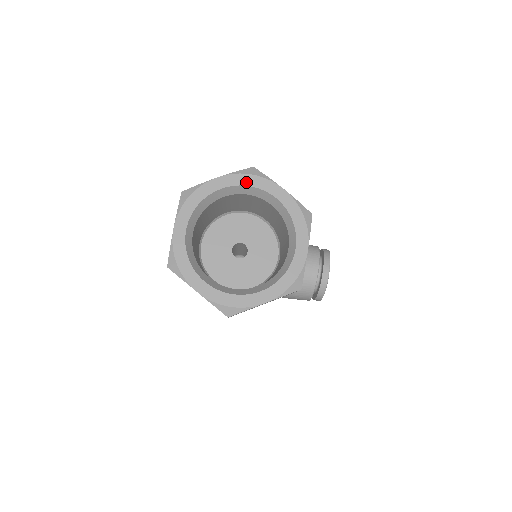
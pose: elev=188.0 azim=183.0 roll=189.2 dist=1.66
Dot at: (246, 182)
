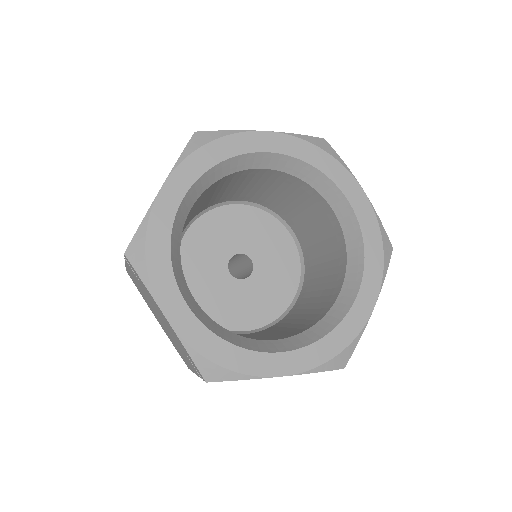
Dot at: (208, 161)
